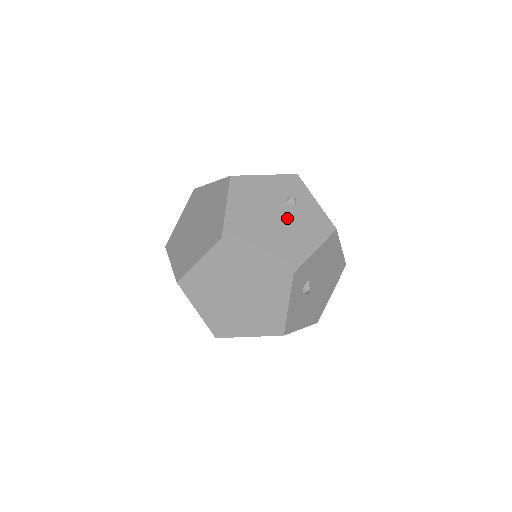
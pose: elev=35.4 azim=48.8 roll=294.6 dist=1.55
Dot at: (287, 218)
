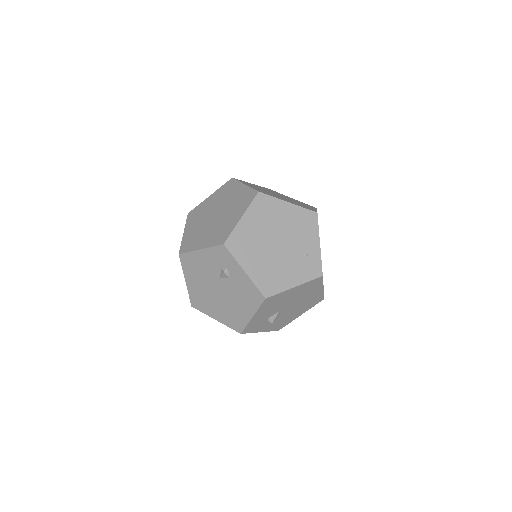
Dot at: (226, 290)
